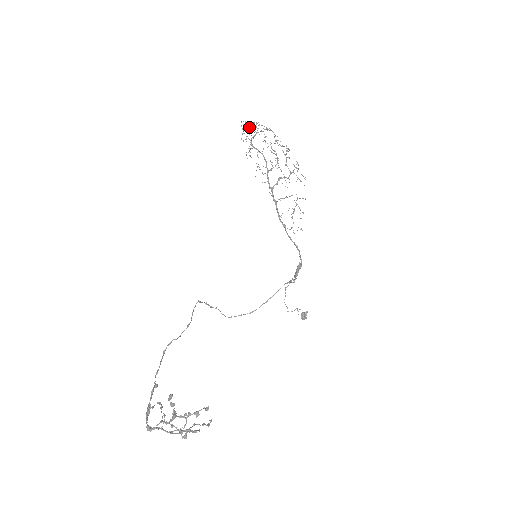
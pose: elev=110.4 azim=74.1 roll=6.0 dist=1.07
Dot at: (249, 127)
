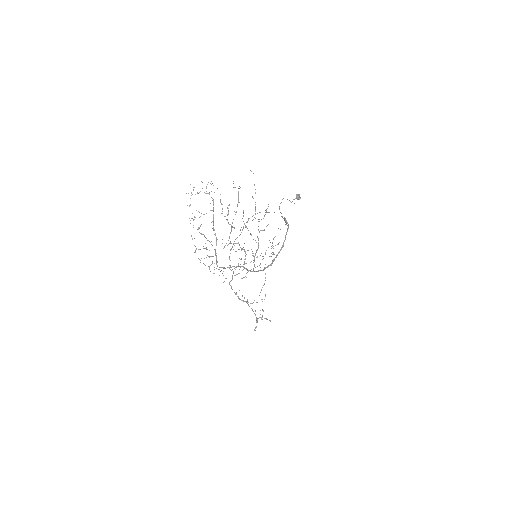
Dot at: occluded
